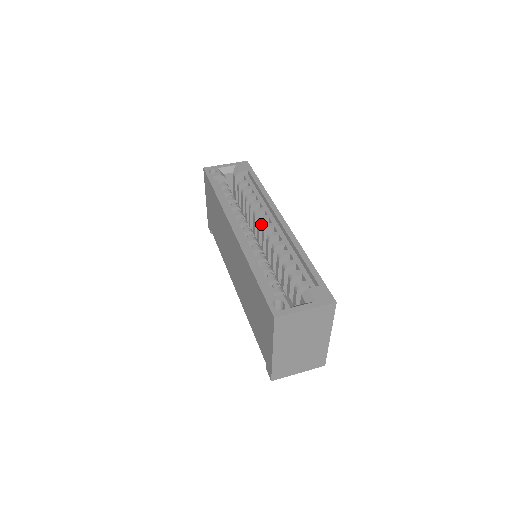
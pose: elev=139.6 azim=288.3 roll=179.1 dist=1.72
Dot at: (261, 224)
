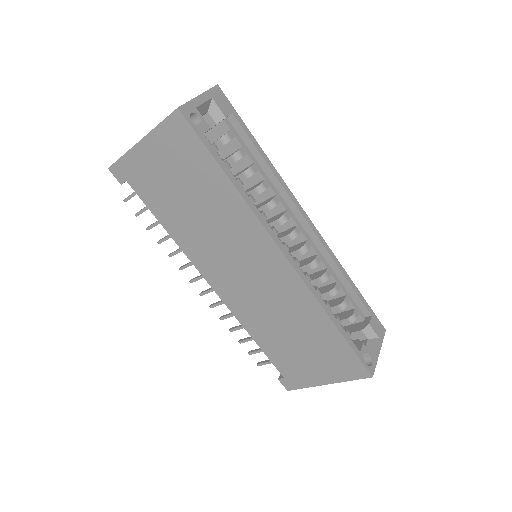
Dot at: (281, 224)
